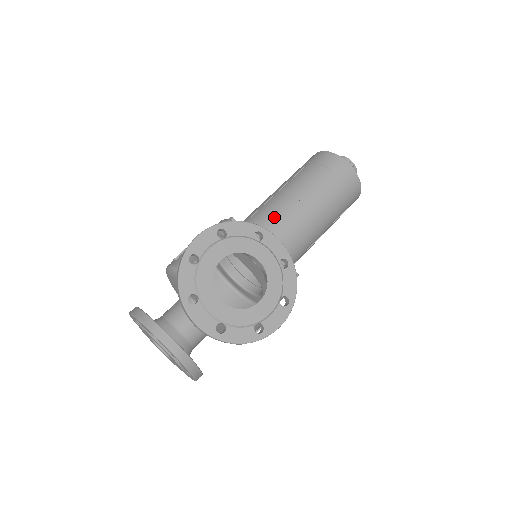
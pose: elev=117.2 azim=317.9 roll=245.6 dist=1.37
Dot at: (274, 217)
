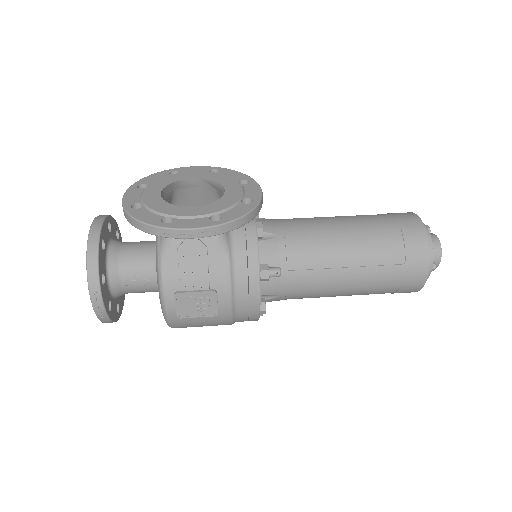
Dot at: occluded
